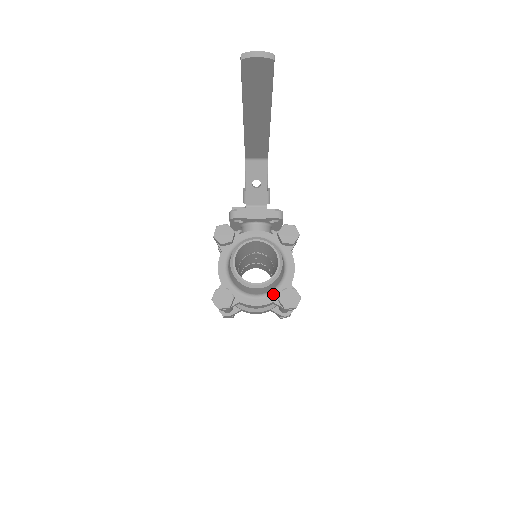
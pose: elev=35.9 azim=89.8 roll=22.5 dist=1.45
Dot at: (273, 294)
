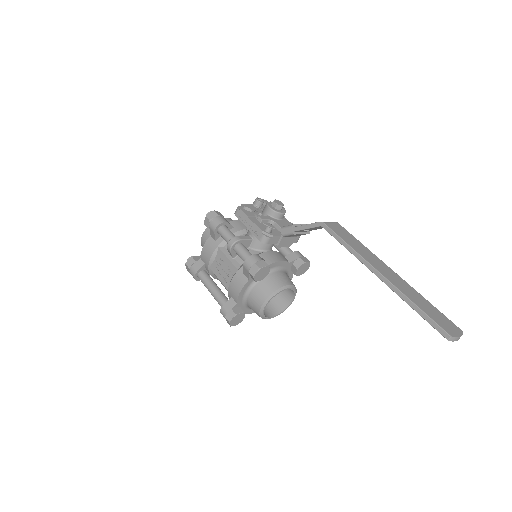
Dot at: occluded
